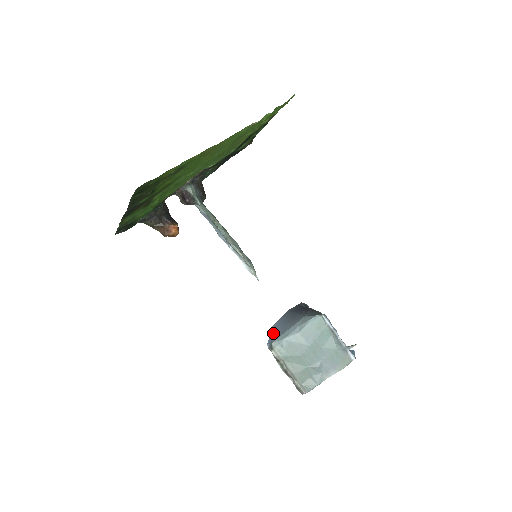
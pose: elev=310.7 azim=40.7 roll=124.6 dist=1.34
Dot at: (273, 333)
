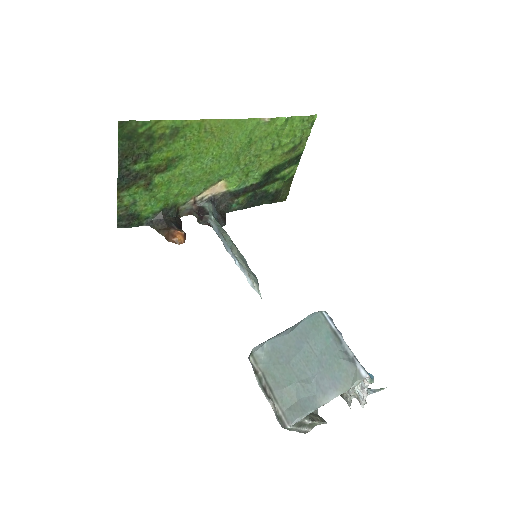
Dot at: occluded
